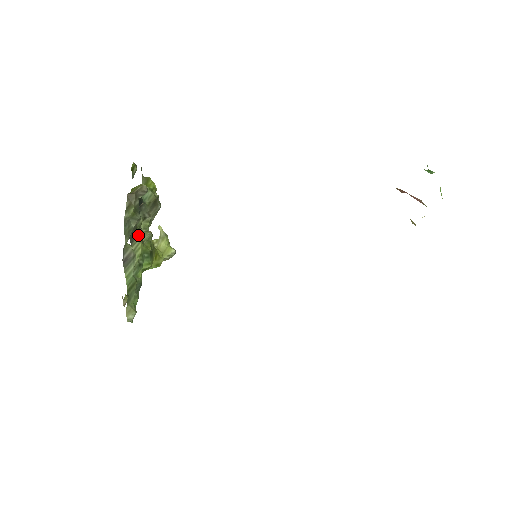
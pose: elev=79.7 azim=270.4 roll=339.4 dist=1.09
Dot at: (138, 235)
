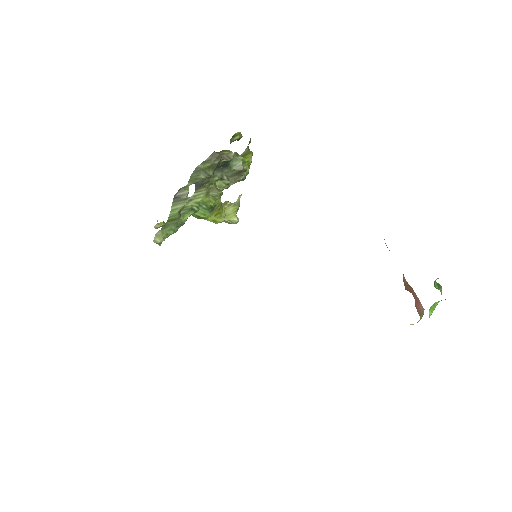
Dot at: (207, 187)
